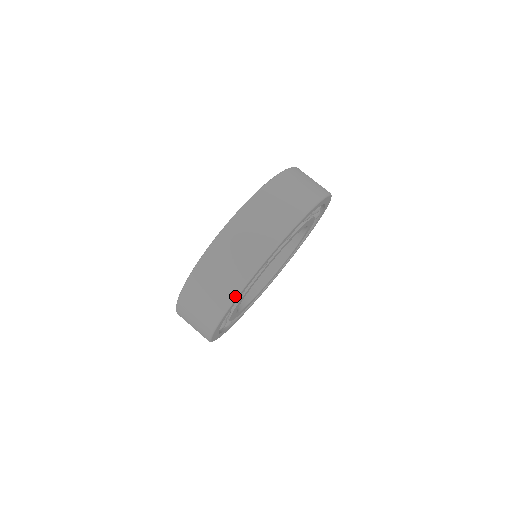
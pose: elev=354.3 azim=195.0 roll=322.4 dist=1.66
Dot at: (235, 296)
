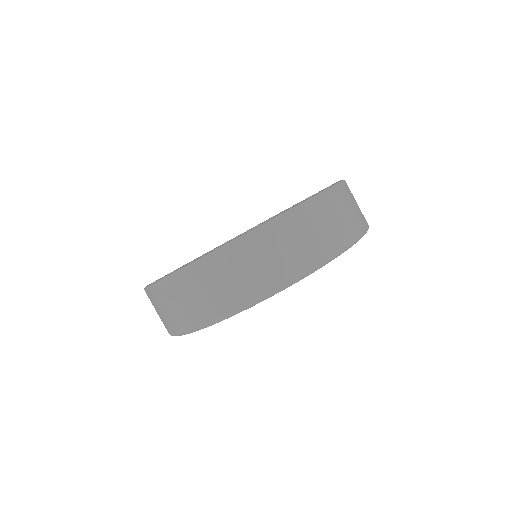
Dot at: occluded
